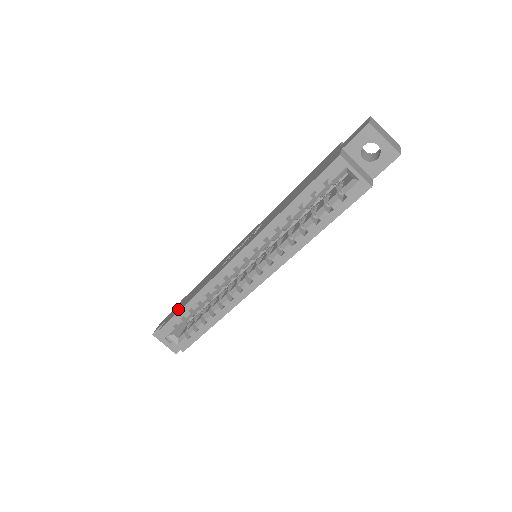
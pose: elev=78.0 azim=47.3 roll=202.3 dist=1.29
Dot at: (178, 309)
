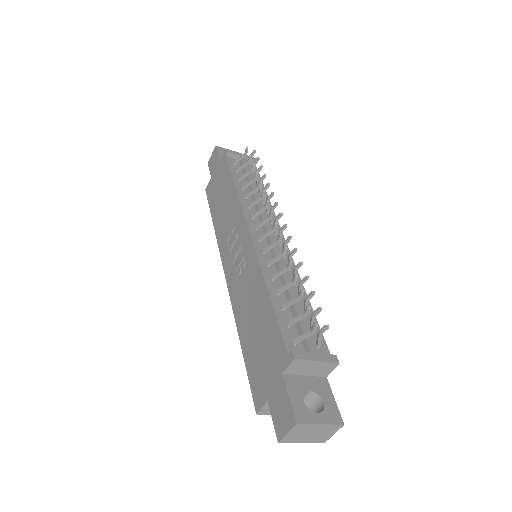
Dot at: (213, 198)
